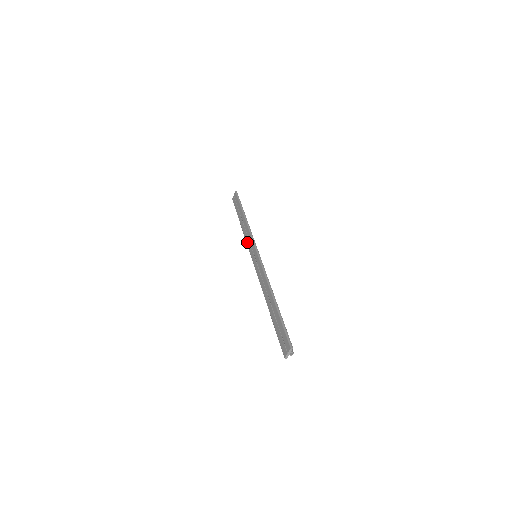
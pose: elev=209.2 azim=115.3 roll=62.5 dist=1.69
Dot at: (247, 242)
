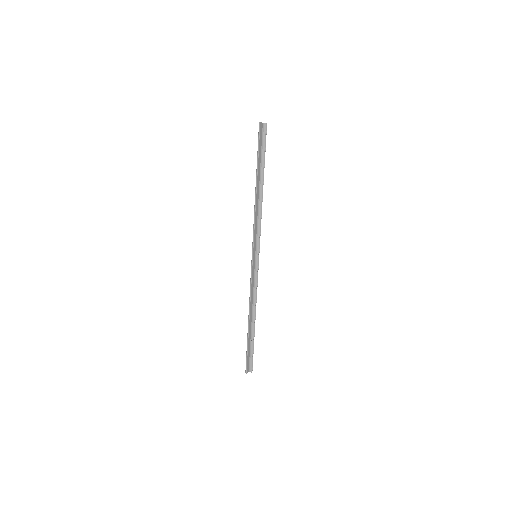
Dot at: occluded
